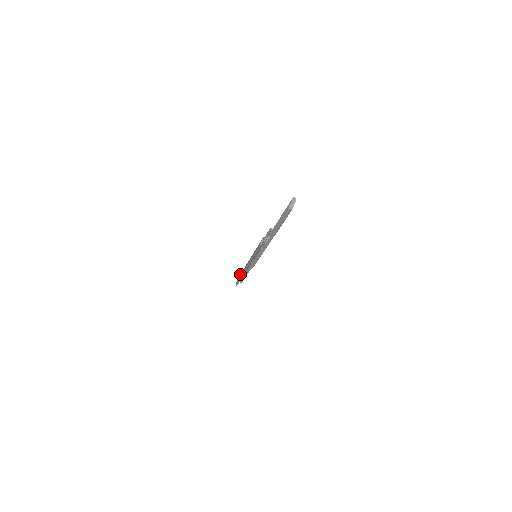
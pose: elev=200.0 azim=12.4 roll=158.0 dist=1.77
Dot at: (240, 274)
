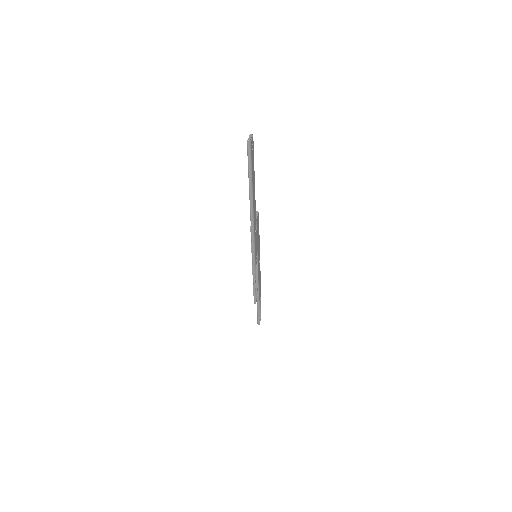
Dot at: occluded
